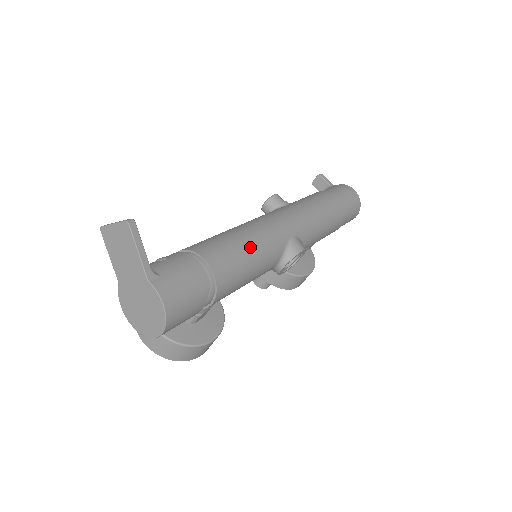
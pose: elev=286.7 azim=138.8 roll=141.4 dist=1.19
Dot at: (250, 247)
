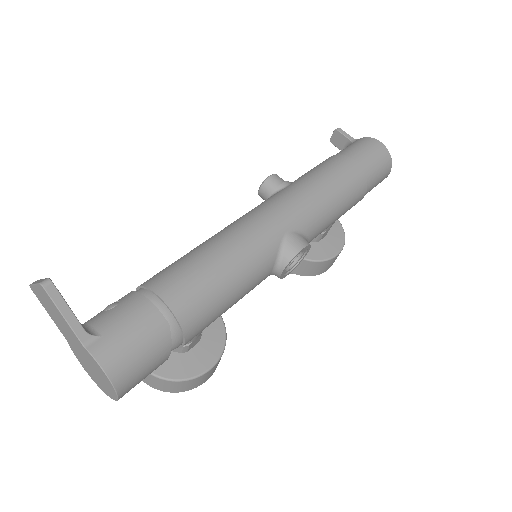
Dot at: (225, 265)
